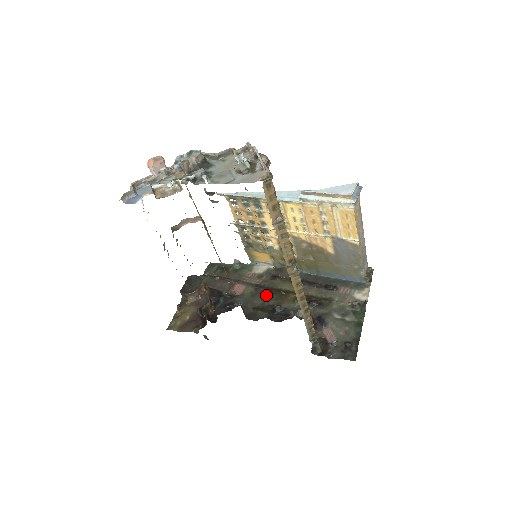
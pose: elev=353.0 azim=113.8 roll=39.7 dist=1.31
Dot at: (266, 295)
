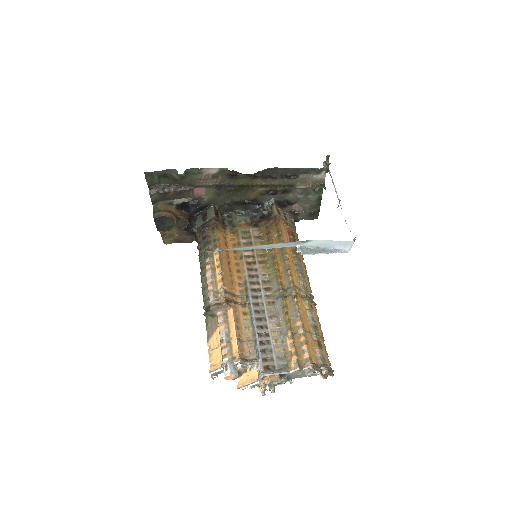
Dot at: (232, 194)
